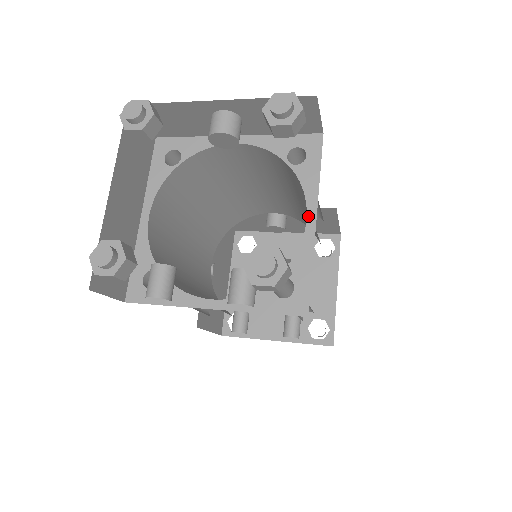
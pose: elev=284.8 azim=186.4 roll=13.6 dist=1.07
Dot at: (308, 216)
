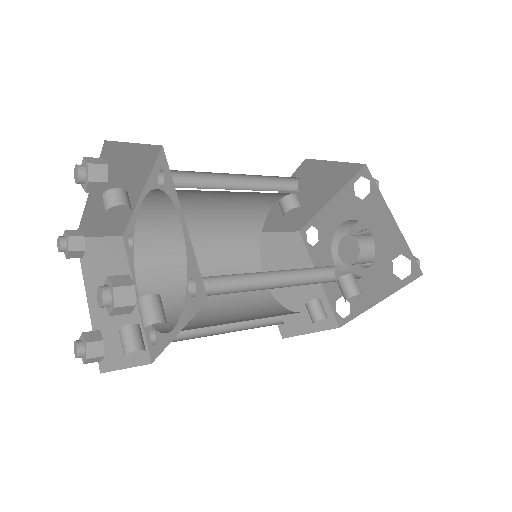
Dot at: (180, 218)
